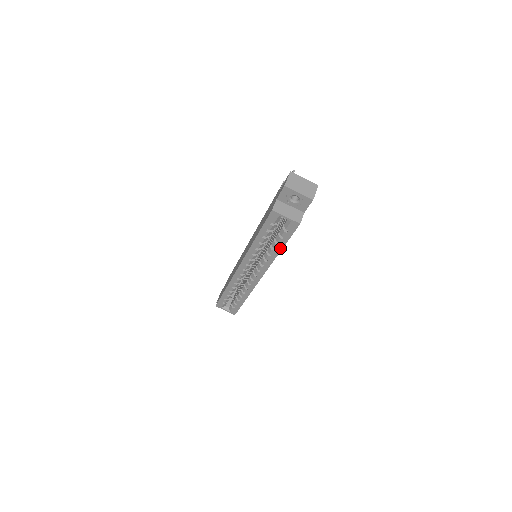
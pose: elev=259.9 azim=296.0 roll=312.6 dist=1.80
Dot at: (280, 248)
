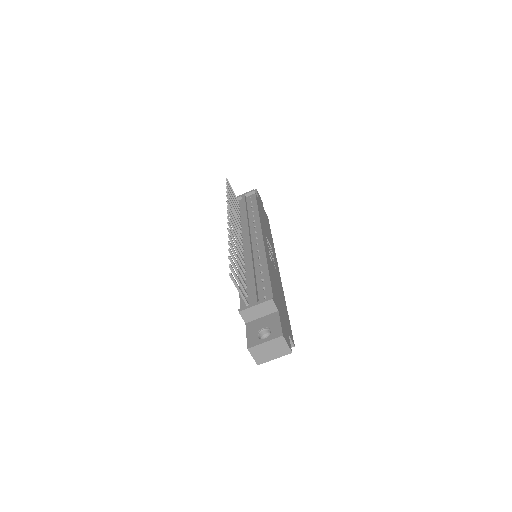
Dot at: occluded
